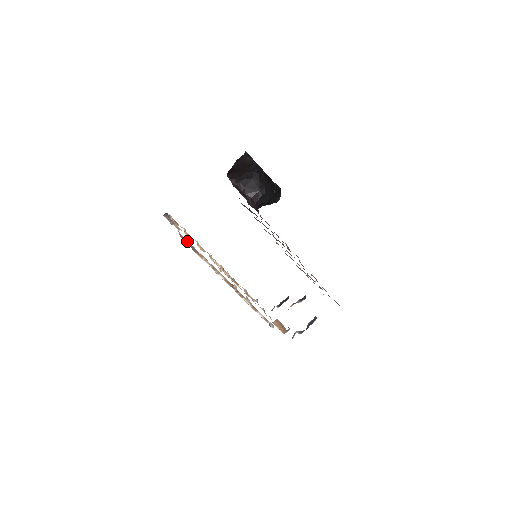
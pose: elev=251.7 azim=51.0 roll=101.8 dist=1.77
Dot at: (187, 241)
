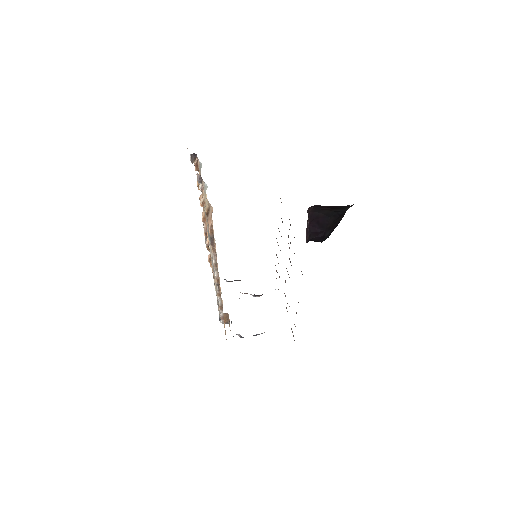
Dot at: (213, 232)
